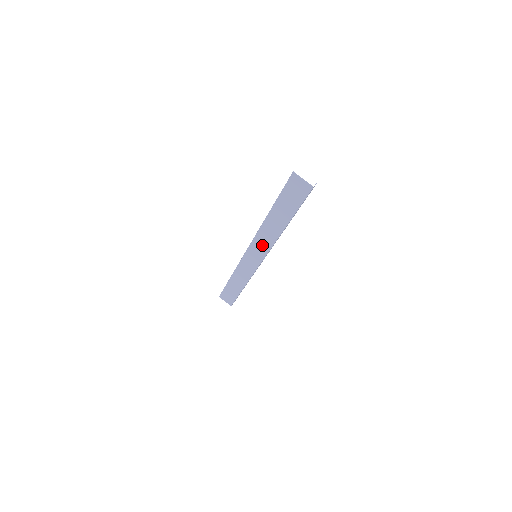
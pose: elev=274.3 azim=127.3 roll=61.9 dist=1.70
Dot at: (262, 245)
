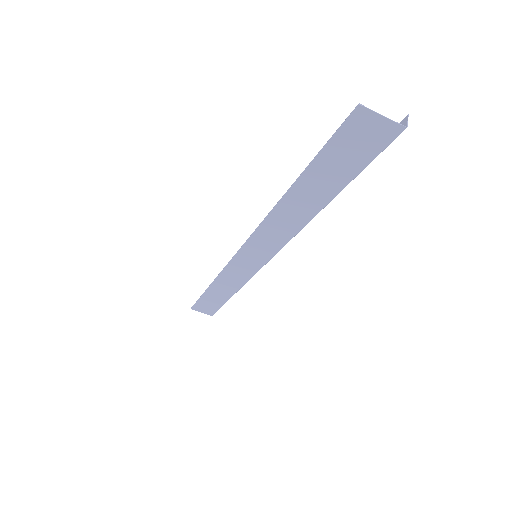
Dot at: (269, 241)
